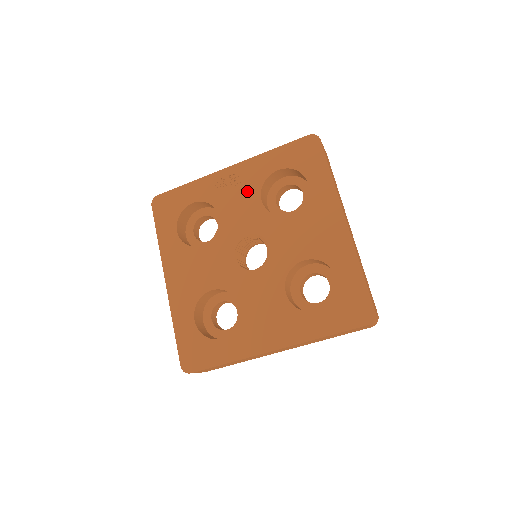
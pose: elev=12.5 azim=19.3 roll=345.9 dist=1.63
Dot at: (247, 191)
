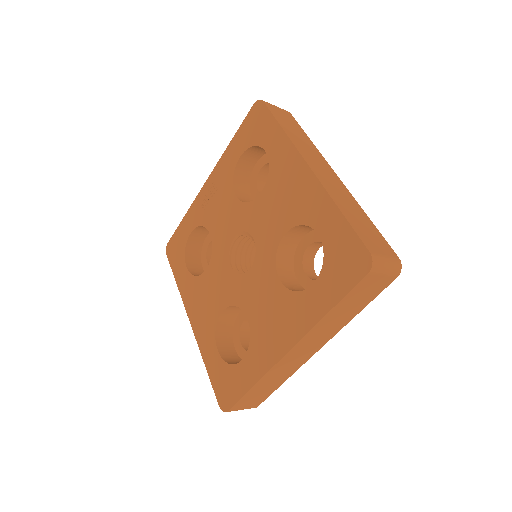
Dot at: (223, 194)
